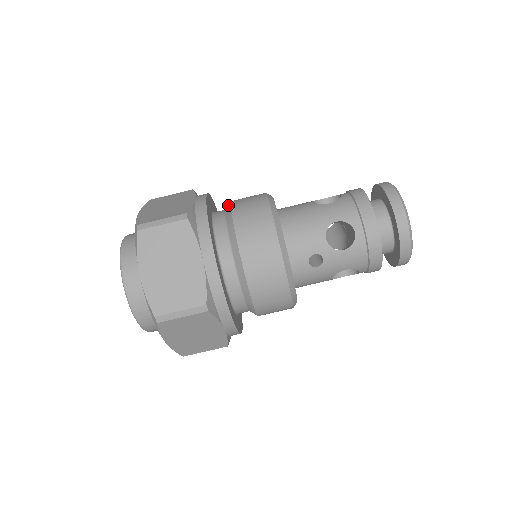
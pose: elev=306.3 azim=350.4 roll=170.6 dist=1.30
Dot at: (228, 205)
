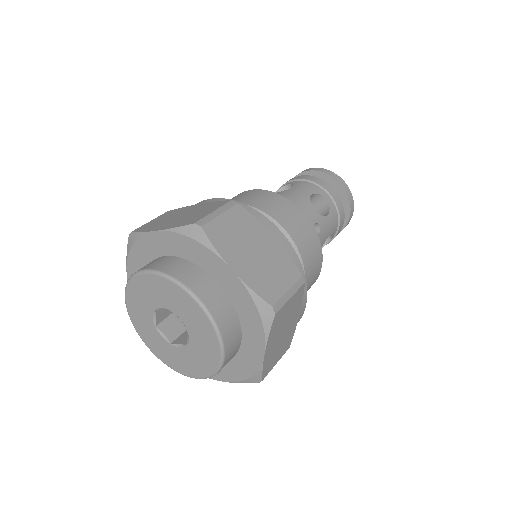
Dot at: occluded
